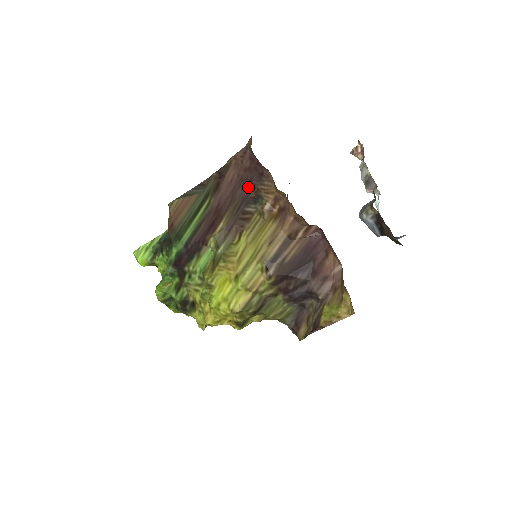
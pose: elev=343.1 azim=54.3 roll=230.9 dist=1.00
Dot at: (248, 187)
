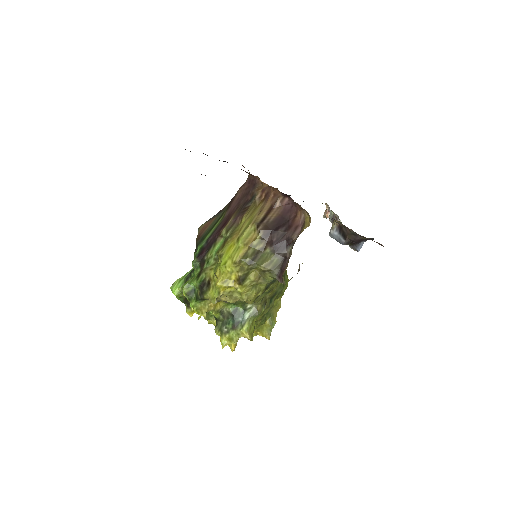
Dot at: (247, 196)
